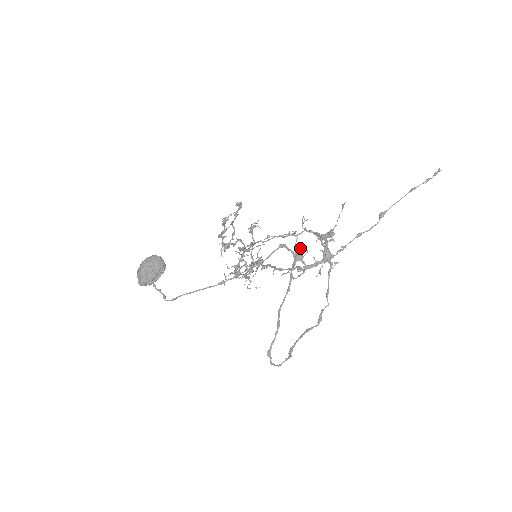
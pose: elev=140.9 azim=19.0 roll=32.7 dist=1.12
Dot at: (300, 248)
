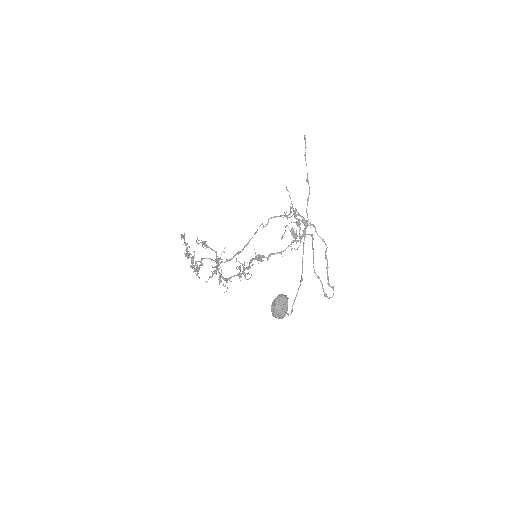
Dot at: (293, 230)
